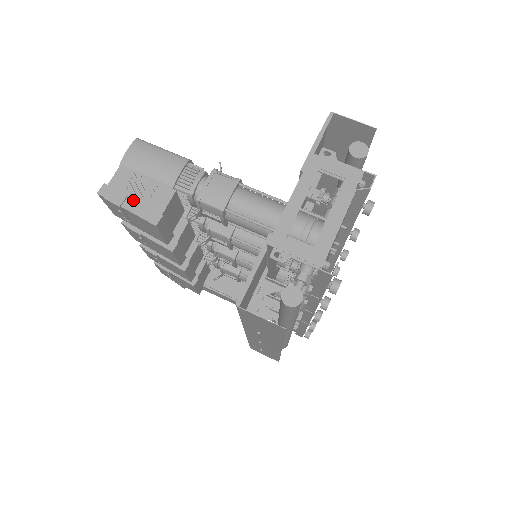
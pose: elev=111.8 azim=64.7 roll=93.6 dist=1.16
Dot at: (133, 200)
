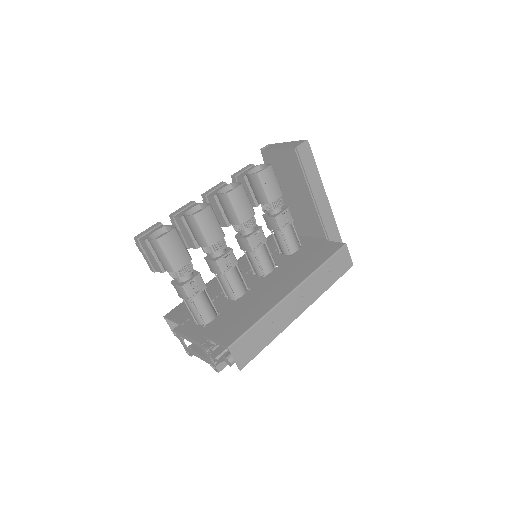
Dot at: (146, 256)
